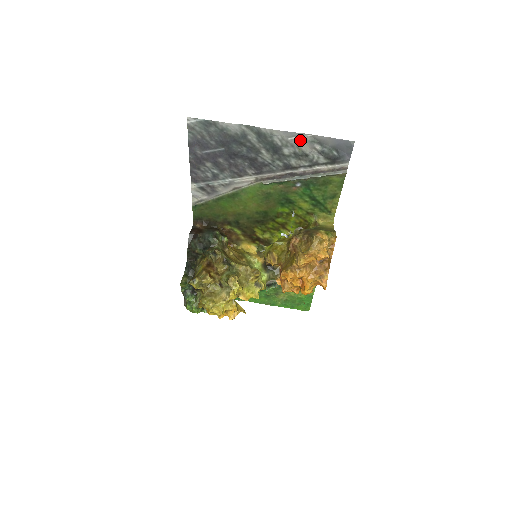
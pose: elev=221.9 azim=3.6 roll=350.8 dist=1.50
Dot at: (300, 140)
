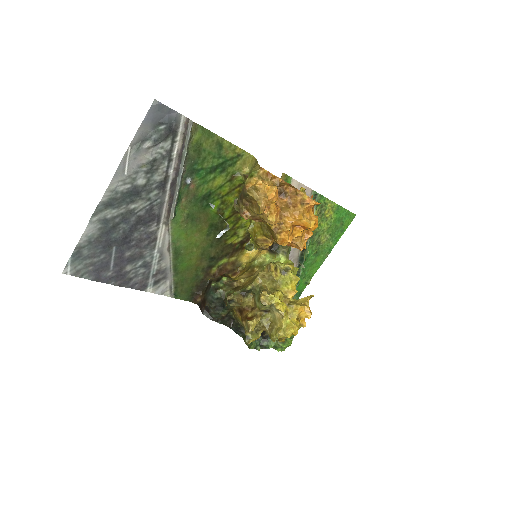
Dot at: (132, 162)
